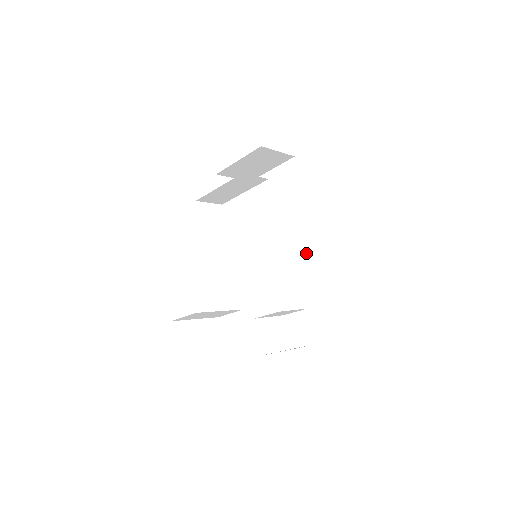
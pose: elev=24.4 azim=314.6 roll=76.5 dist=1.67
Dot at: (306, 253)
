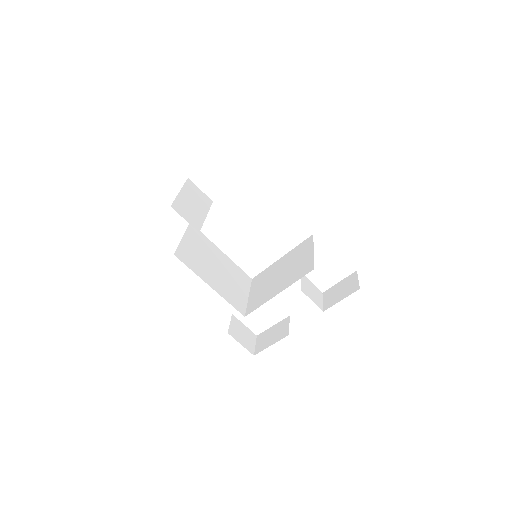
Dot at: occluded
